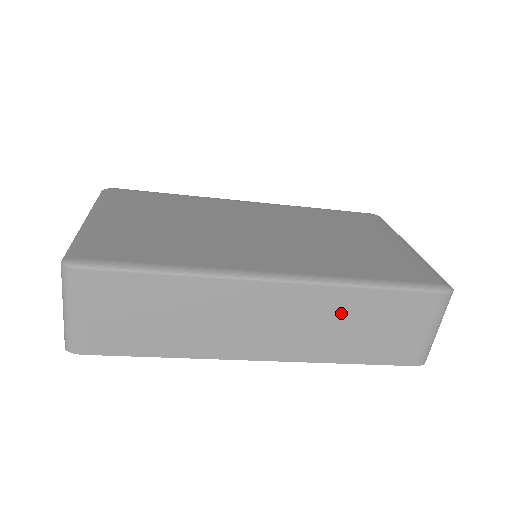
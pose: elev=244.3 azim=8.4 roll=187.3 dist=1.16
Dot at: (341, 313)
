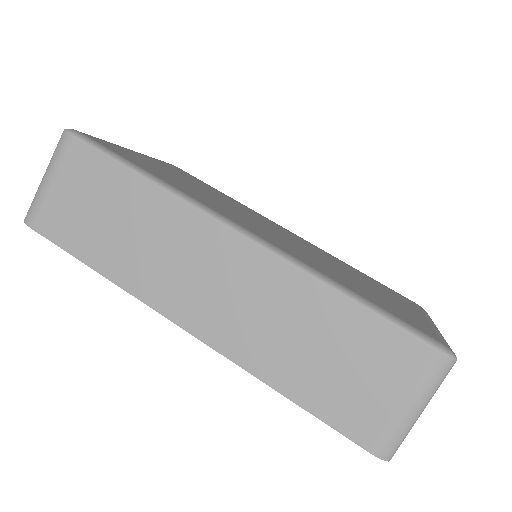
Dot at: (296, 312)
